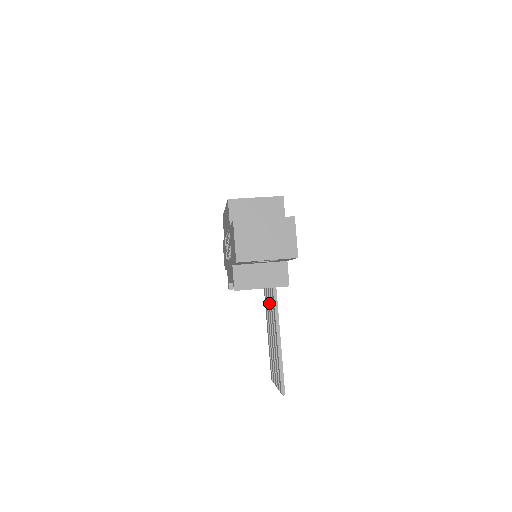
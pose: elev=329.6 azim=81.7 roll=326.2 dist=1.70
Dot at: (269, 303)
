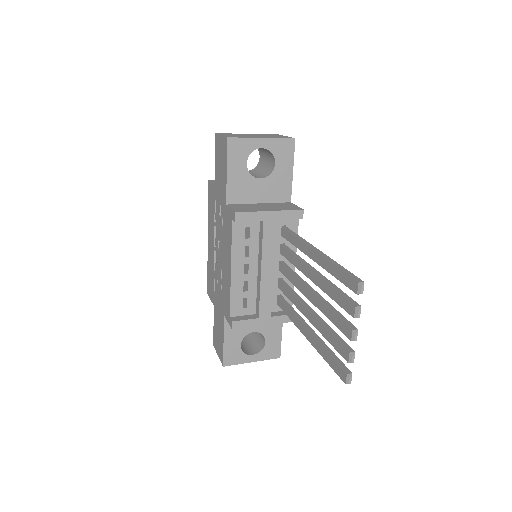
Dot at: (290, 276)
